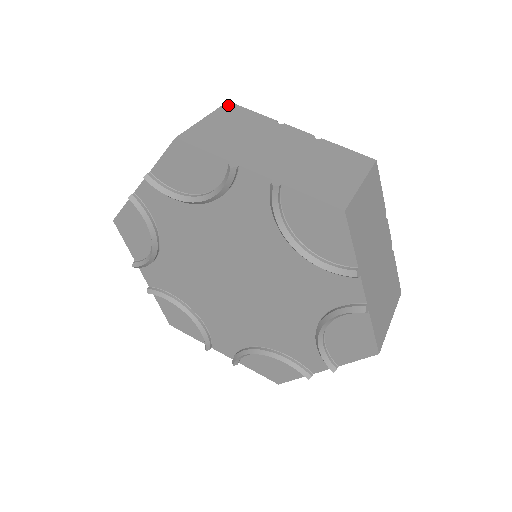
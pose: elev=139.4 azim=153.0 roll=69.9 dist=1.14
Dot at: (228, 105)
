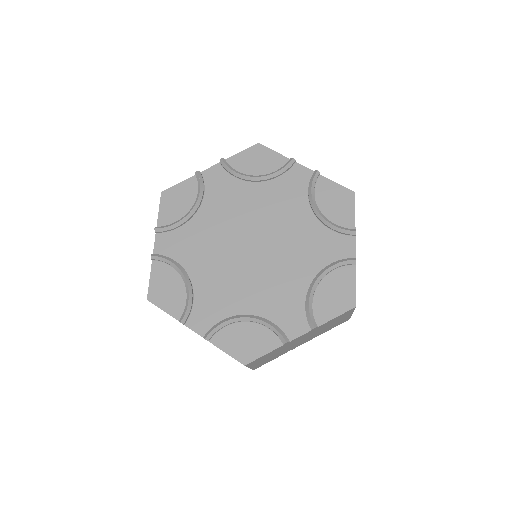
Dot at: occluded
